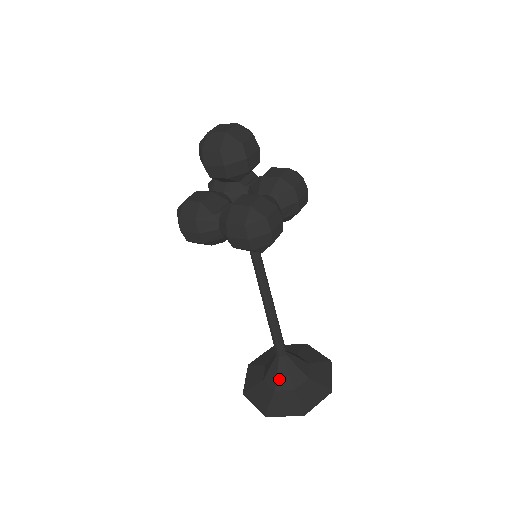
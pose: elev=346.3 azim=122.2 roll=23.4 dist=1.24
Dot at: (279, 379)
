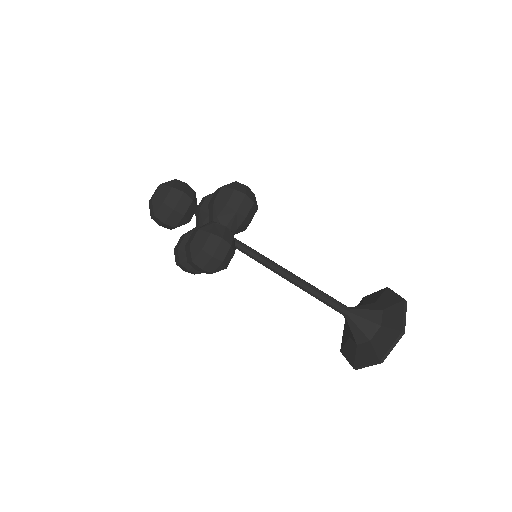
Dot at: (355, 335)
